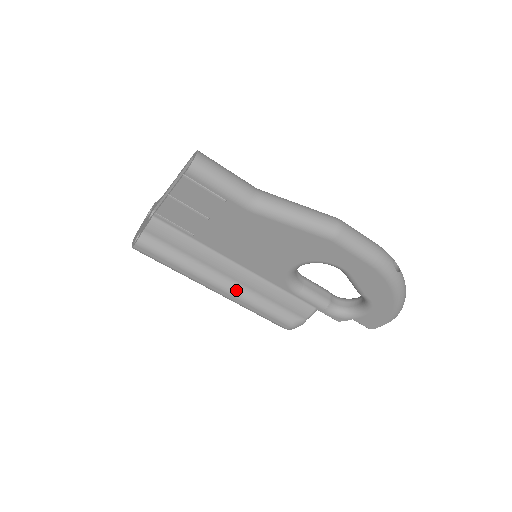
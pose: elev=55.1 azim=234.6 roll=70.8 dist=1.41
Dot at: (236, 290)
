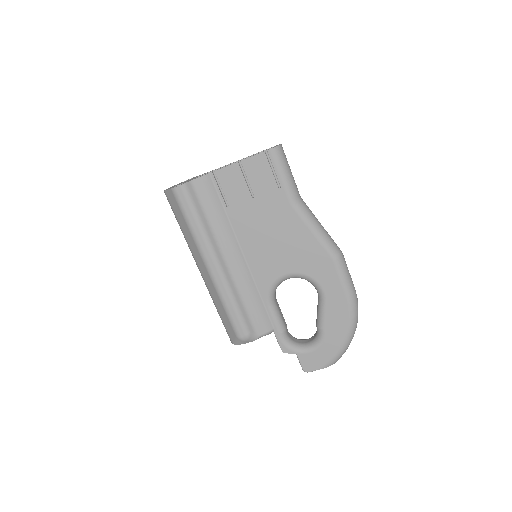
Dot at: (226, 274)
